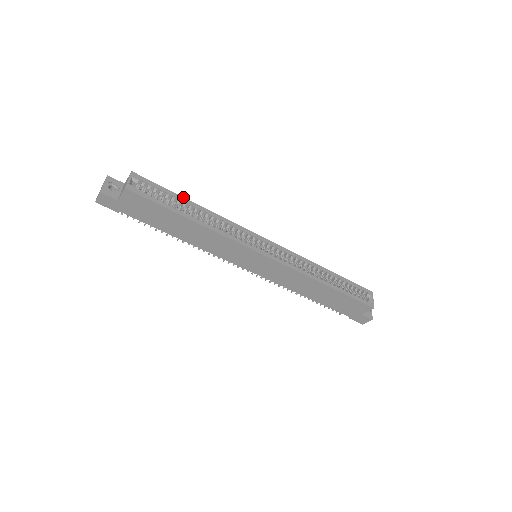
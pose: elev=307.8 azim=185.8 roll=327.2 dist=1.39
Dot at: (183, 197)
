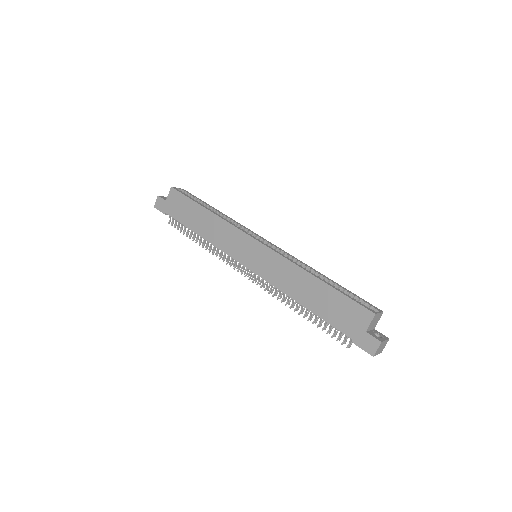
Dot at: (210, 206)
